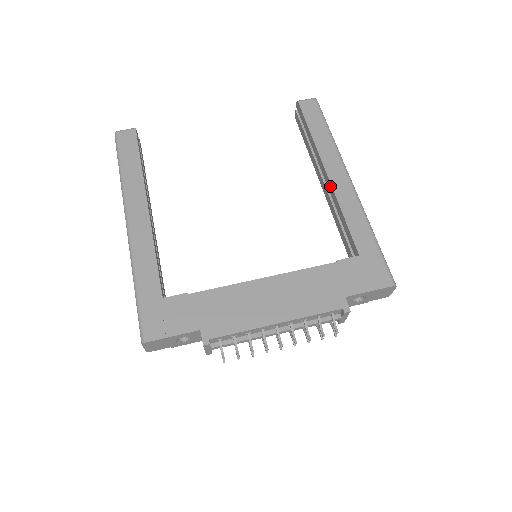
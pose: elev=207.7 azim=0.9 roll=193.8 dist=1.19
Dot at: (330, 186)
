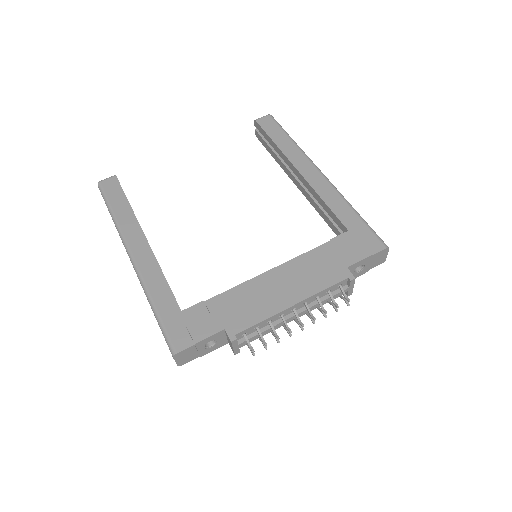
Dot at: (305, 181)
